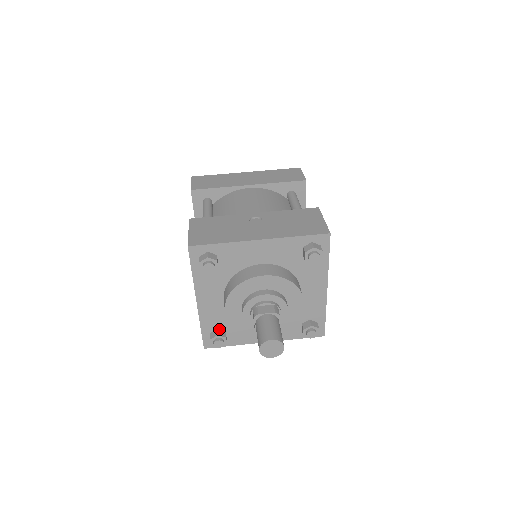
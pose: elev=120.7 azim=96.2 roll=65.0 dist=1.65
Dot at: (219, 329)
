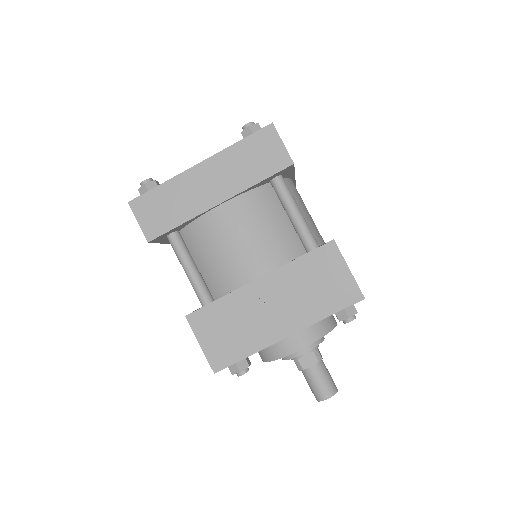
Dot at: occluded
